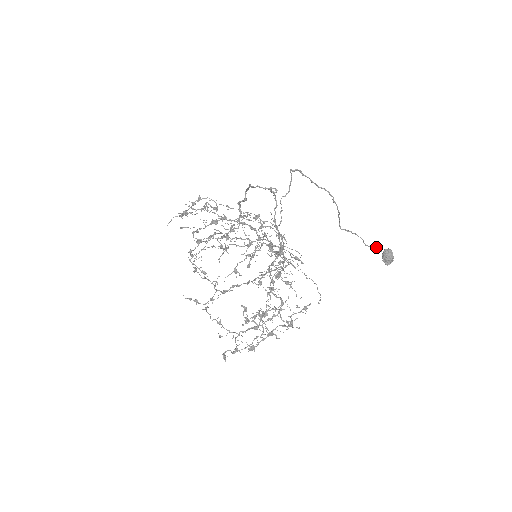
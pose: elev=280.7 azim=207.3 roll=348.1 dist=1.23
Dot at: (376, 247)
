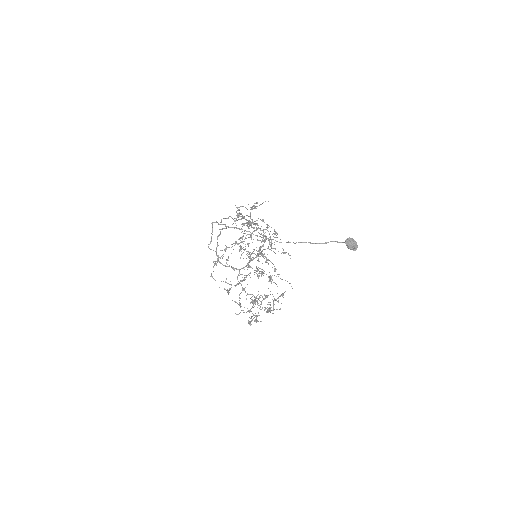
Dot at: occluded
